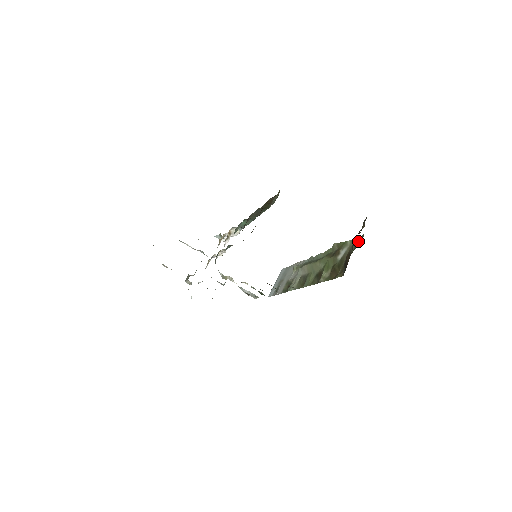
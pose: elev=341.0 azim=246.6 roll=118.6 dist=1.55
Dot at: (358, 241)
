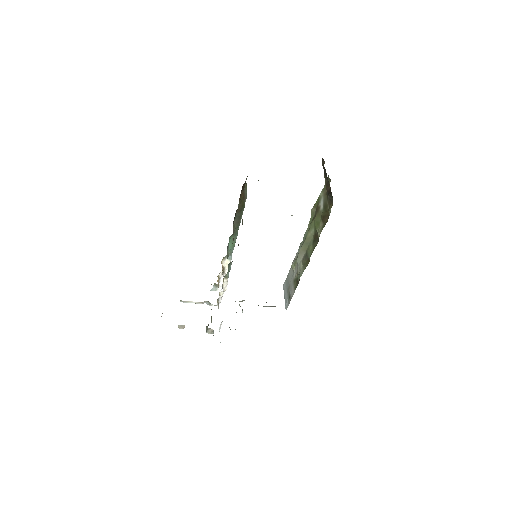
Dot at: occluded
